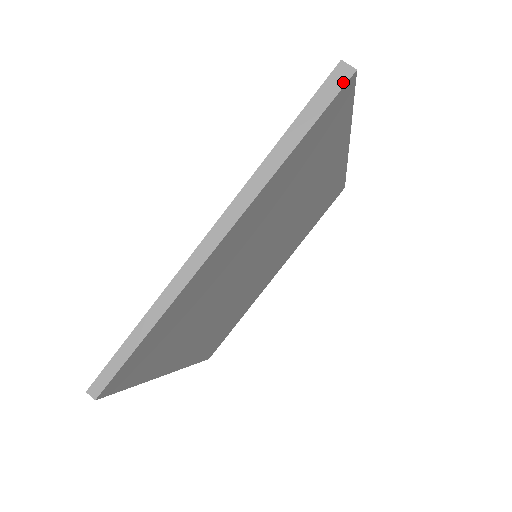
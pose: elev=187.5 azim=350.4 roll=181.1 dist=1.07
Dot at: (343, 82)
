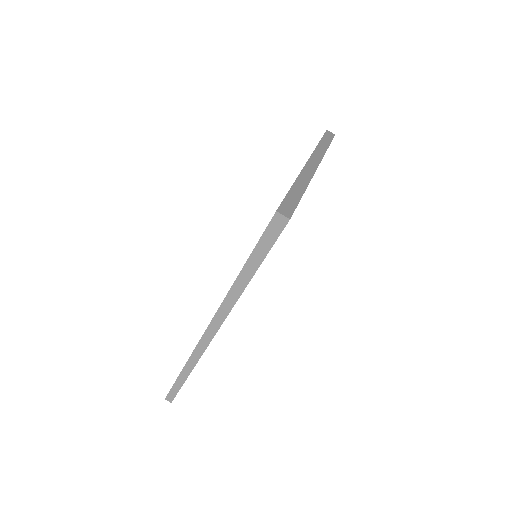
Dot at: (280, 229)
